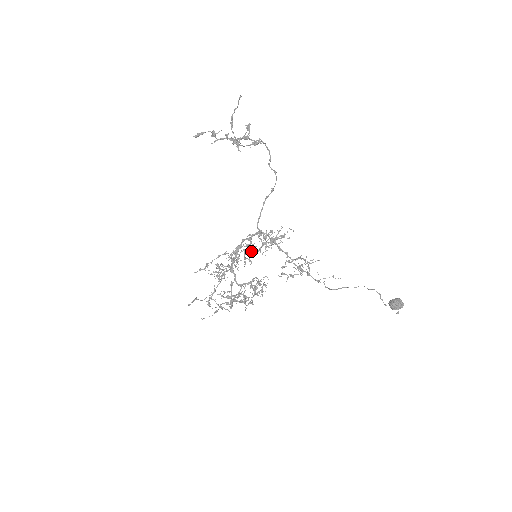
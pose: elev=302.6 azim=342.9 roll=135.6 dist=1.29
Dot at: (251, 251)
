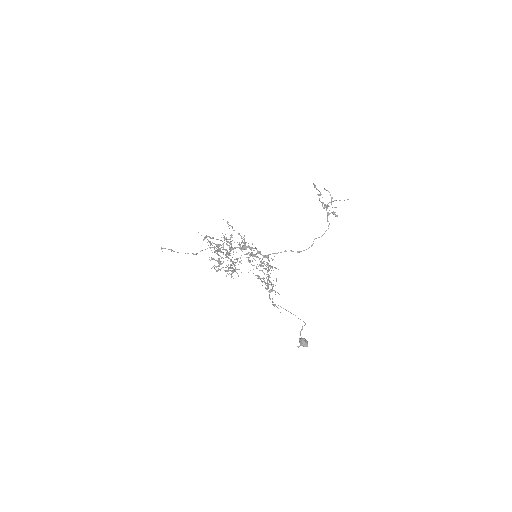
Dot at: occluded
